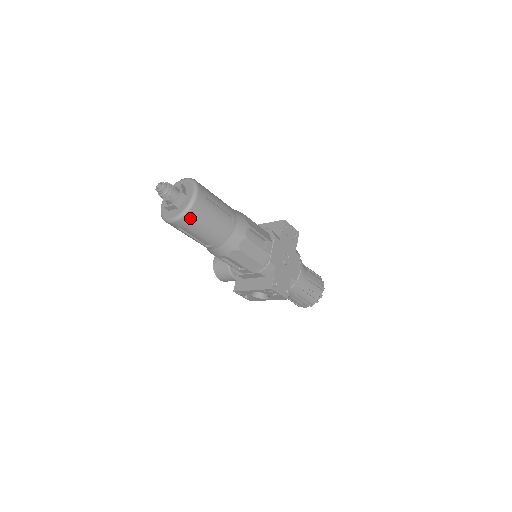
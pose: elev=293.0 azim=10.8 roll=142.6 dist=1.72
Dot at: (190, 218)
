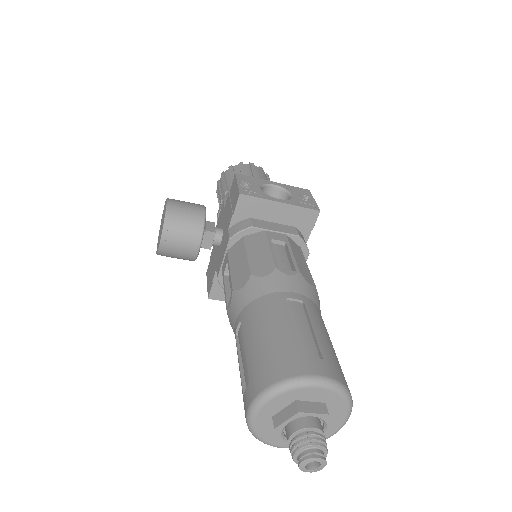
Dot at: occluded
